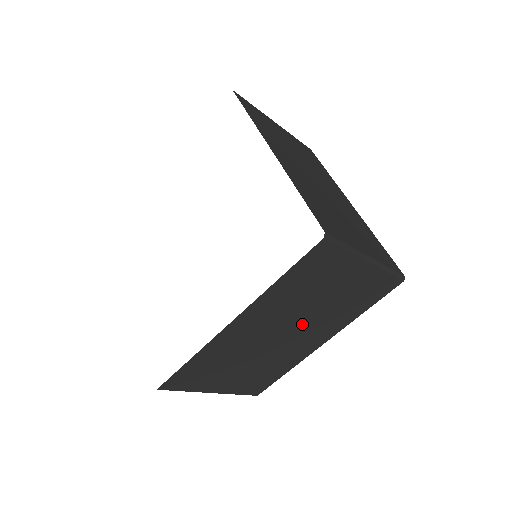
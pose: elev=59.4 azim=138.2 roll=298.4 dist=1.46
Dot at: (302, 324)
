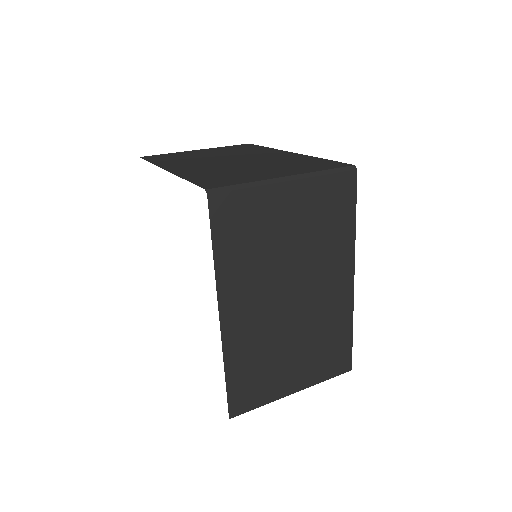
Dot at: (299, 277)
